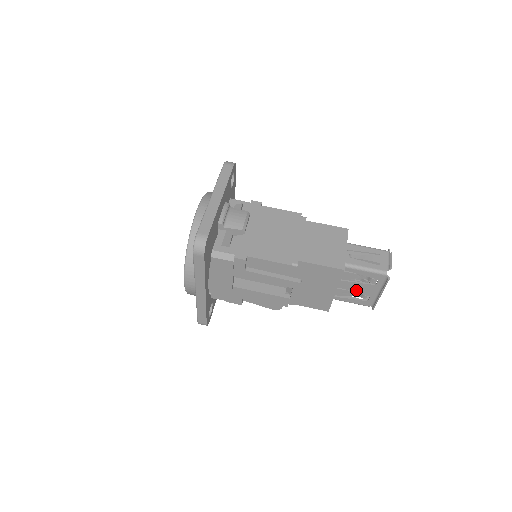
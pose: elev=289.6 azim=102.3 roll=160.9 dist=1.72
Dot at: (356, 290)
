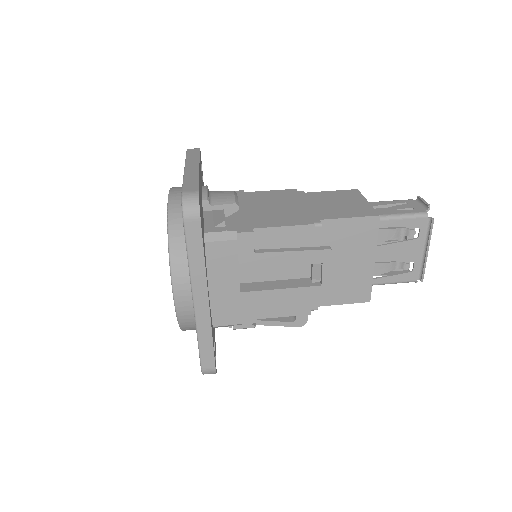
Dot at: (395, 257)
